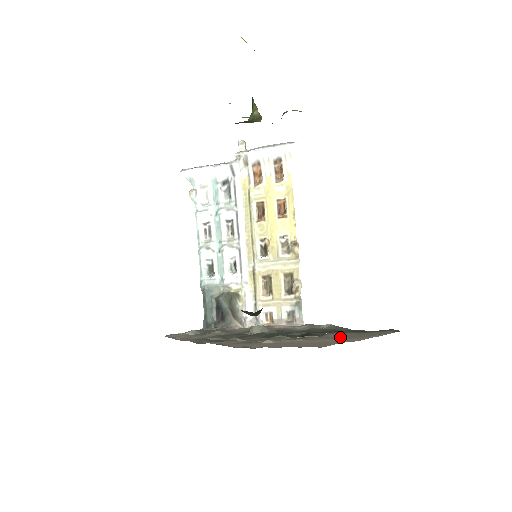
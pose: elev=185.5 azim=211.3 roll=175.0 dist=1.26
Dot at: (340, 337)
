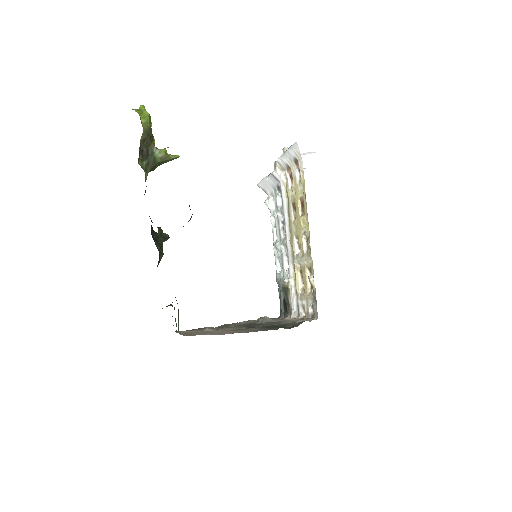
Dot at: (241, 331)
